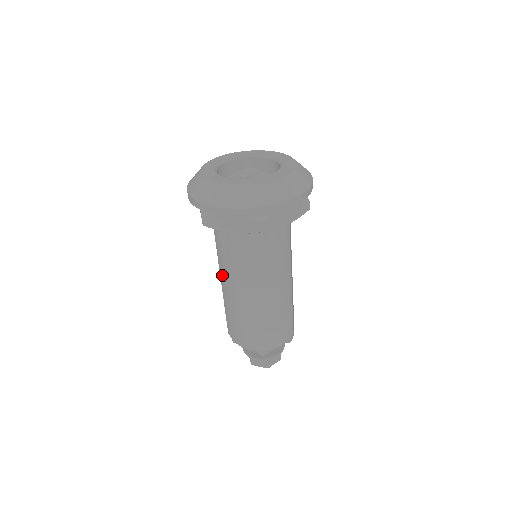
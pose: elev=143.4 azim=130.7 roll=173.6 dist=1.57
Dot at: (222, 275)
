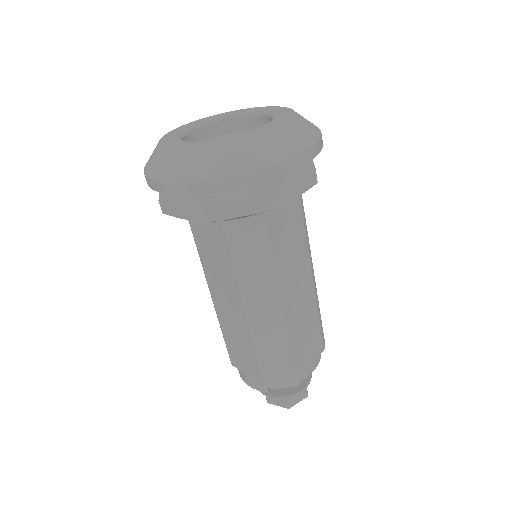
Dot at: (250, 295)
